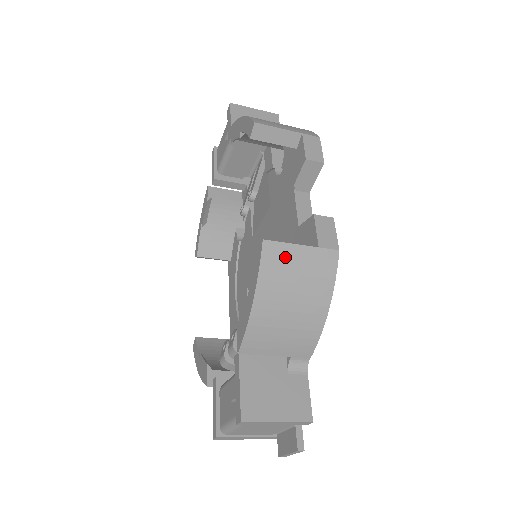
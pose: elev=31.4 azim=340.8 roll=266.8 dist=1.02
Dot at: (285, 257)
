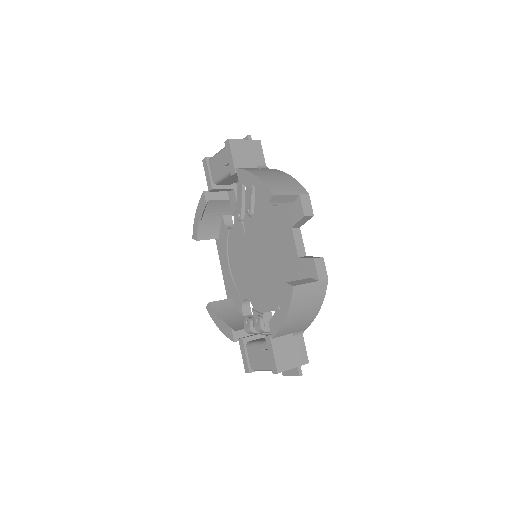
Dot at: (303, 291)
